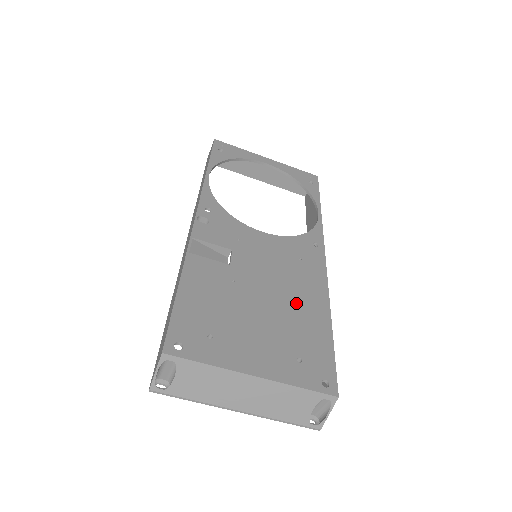
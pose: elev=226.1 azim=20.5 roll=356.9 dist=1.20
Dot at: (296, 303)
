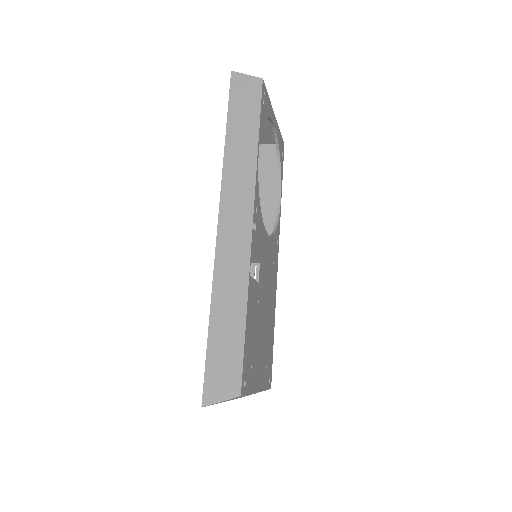
Dot at: (270, 313)
